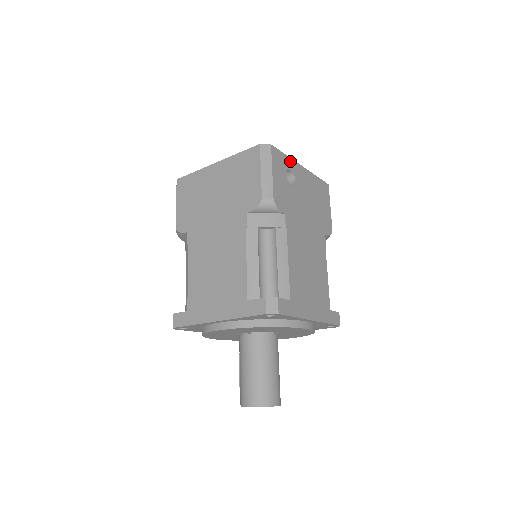
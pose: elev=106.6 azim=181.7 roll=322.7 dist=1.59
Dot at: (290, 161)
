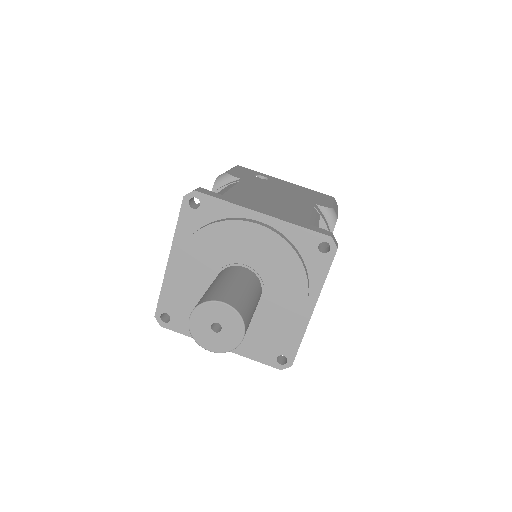
Dot at: (265, 175)
